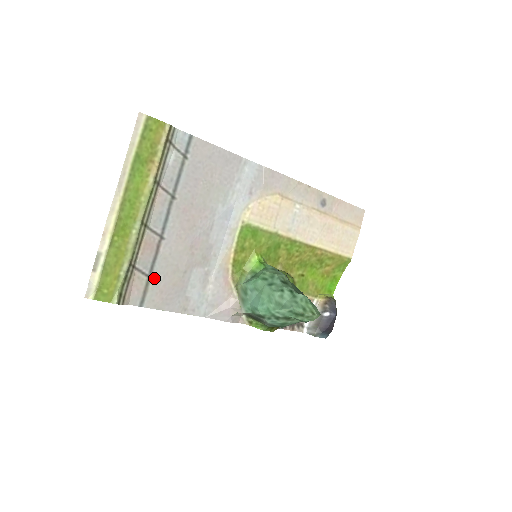
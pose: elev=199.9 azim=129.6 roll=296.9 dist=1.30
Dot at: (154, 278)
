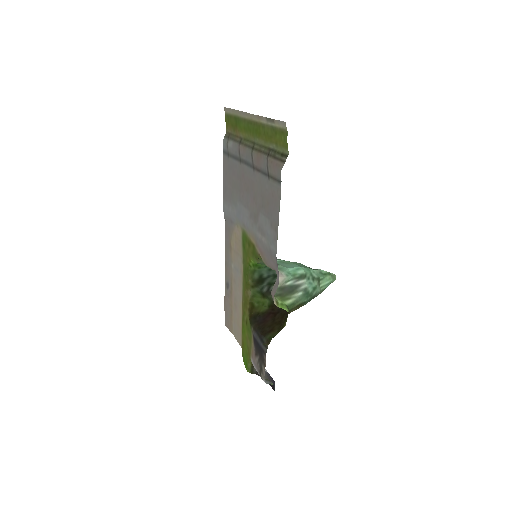
Dot at: (268, 181)
